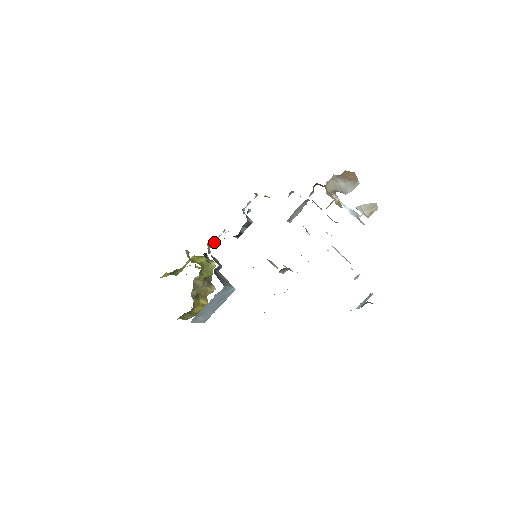
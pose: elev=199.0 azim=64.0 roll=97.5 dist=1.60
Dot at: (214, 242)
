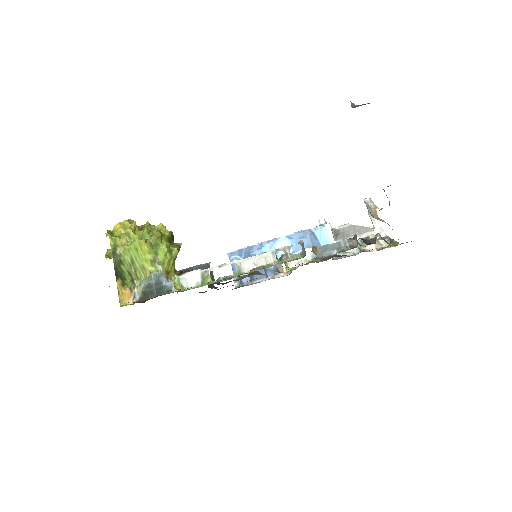
Dot at: occluded
